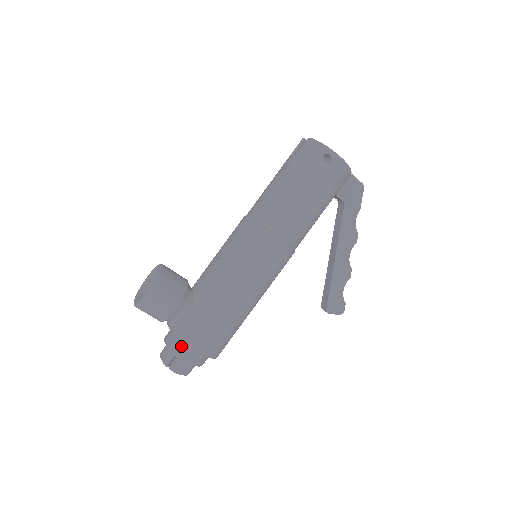
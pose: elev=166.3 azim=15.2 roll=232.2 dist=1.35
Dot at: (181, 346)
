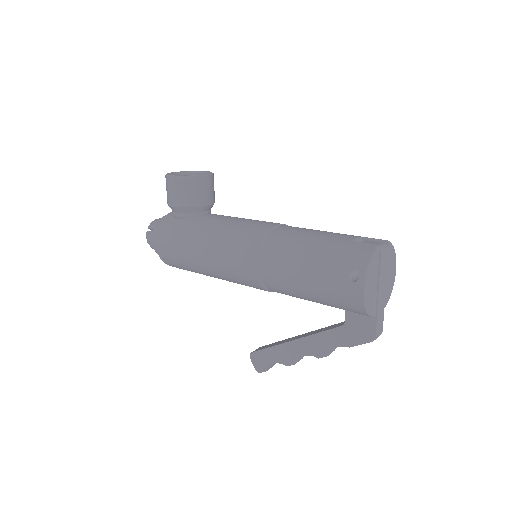
Dot at: occluded
